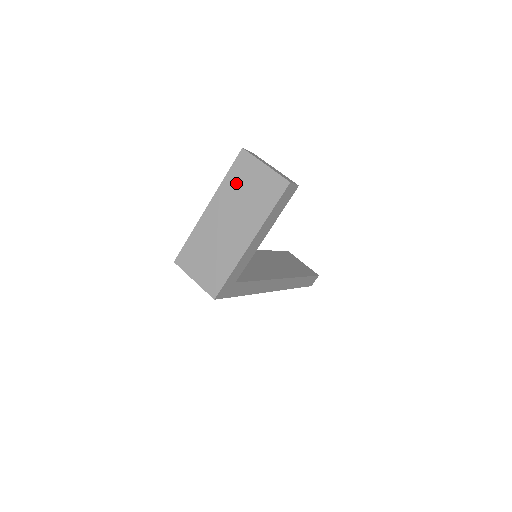
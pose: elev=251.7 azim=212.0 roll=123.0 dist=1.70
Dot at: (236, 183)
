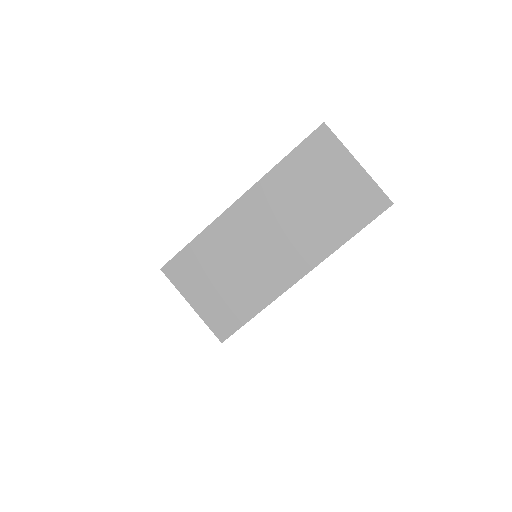
Dot at: (299, 176)
